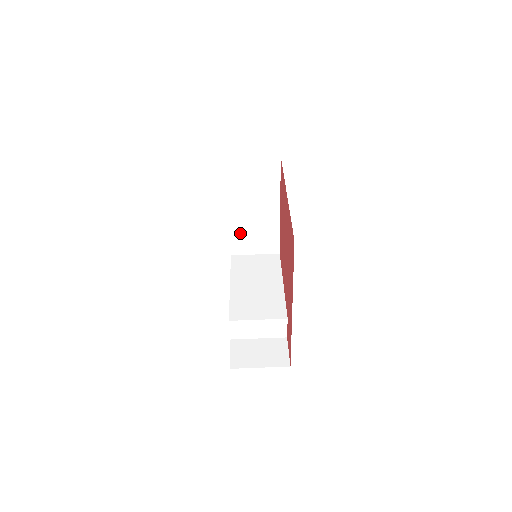
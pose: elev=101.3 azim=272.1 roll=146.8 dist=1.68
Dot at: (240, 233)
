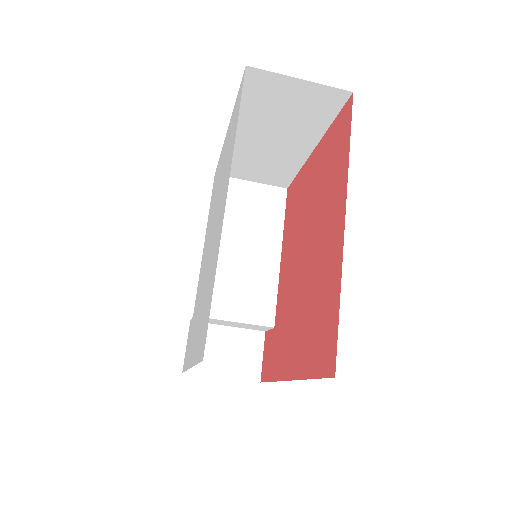
Dot at: (238, 157)
